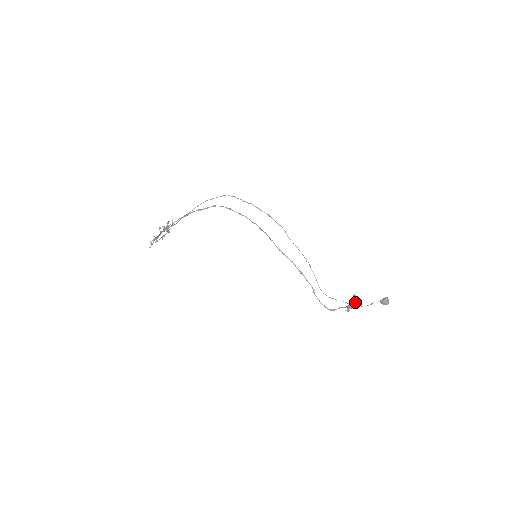
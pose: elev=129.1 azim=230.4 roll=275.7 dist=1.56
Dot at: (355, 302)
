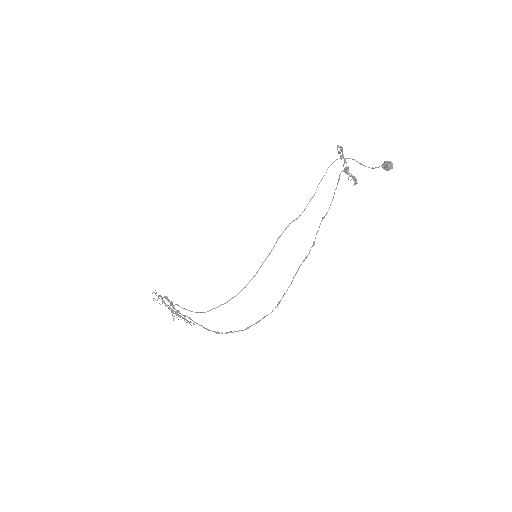
Dot at: (340, 148)
